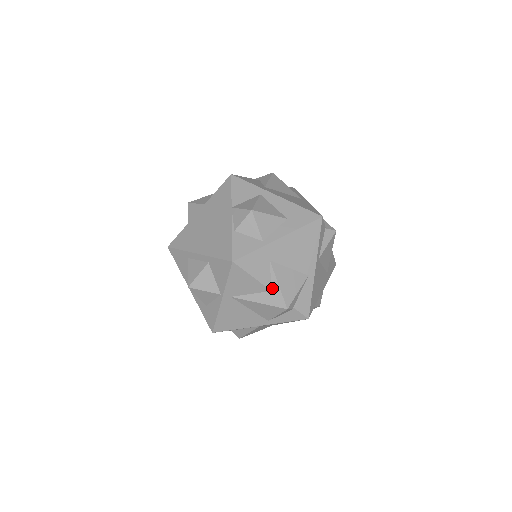
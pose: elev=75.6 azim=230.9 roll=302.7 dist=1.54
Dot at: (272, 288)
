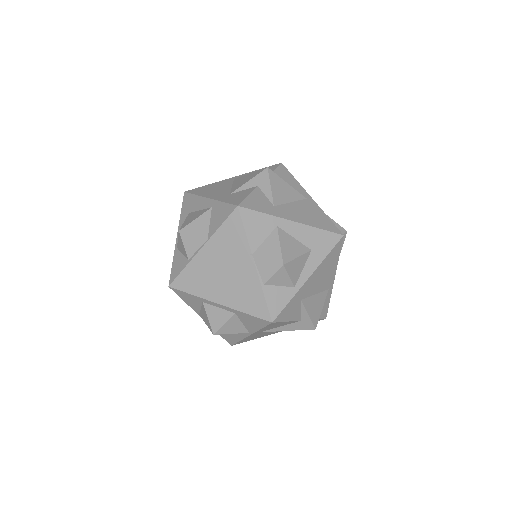
Dot at: (302, 319)
